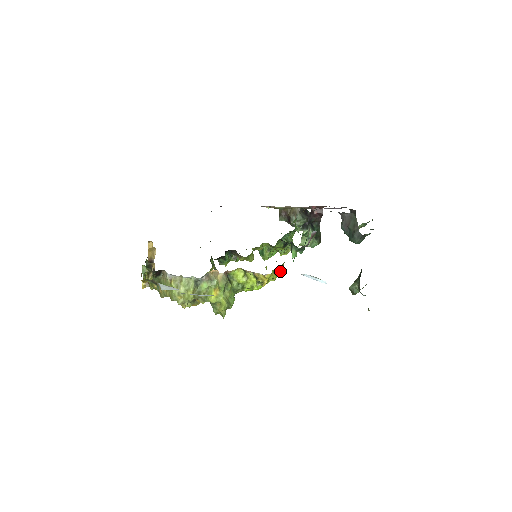
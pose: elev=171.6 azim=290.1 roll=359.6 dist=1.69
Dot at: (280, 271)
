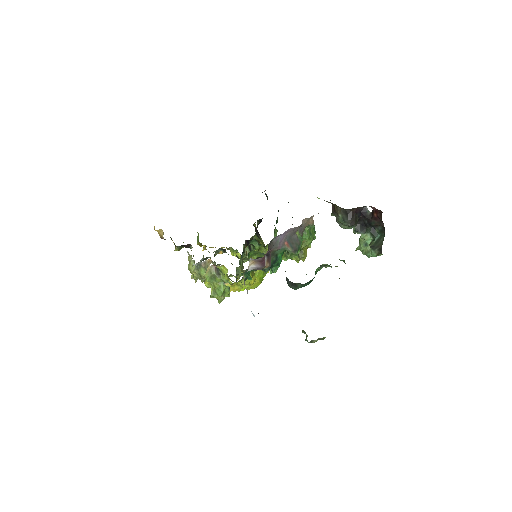
Dot at: (245, 283)
